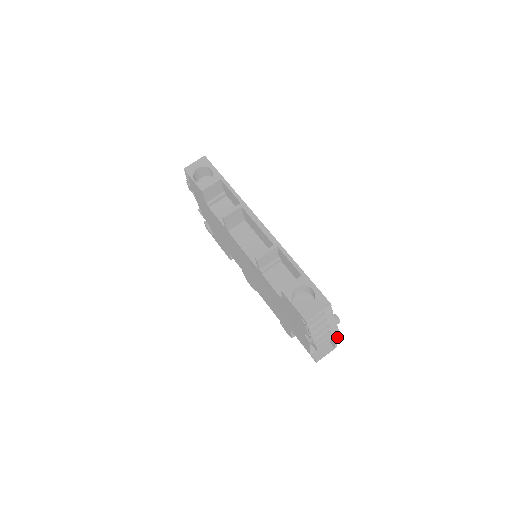
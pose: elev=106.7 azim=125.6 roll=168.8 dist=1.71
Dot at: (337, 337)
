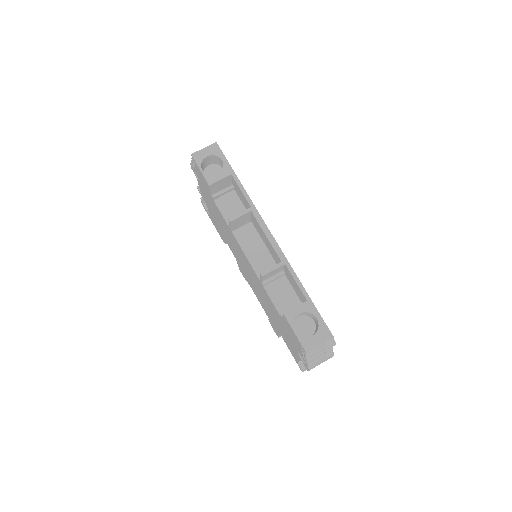
Dot at: occluded
